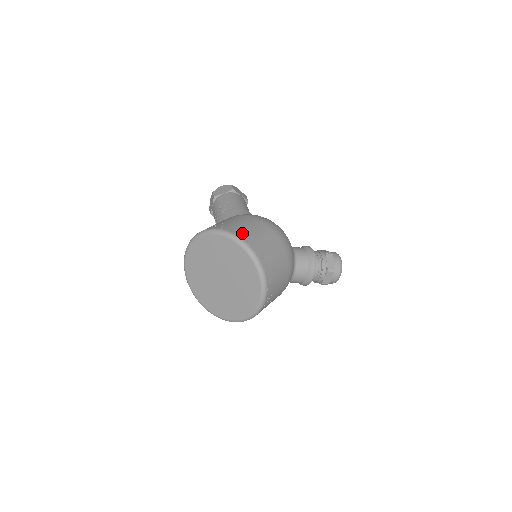
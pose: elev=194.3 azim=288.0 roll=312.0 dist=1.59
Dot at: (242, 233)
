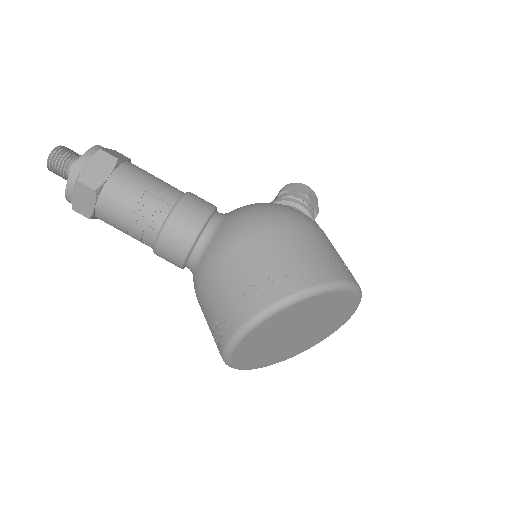
Dot at: (331, 270)
